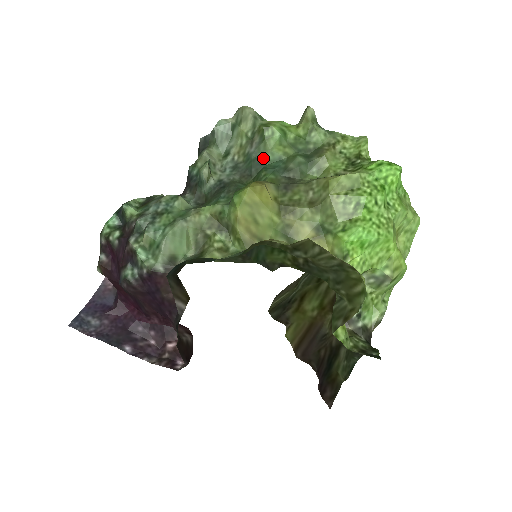
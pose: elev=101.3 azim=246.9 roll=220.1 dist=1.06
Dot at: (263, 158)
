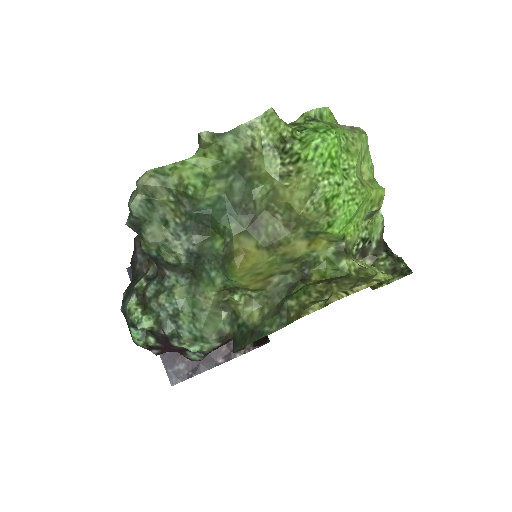
Dot at: (204, 207)
